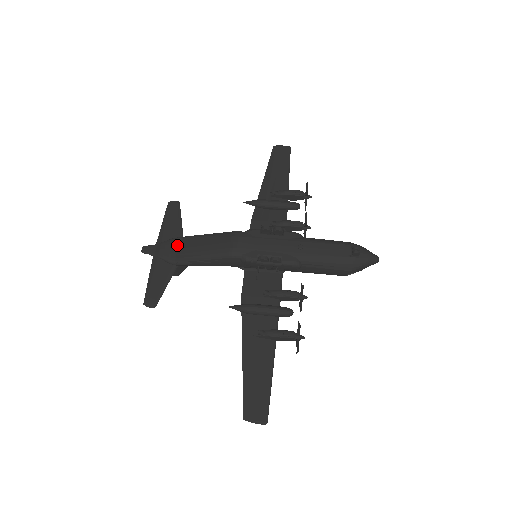
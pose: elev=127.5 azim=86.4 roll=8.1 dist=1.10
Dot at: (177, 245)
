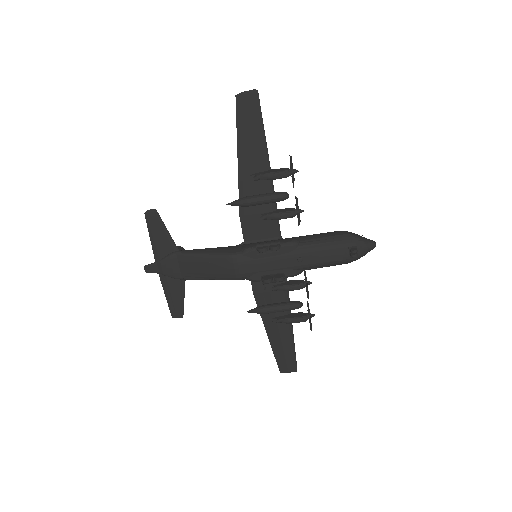
Dot at: (177, 263)
